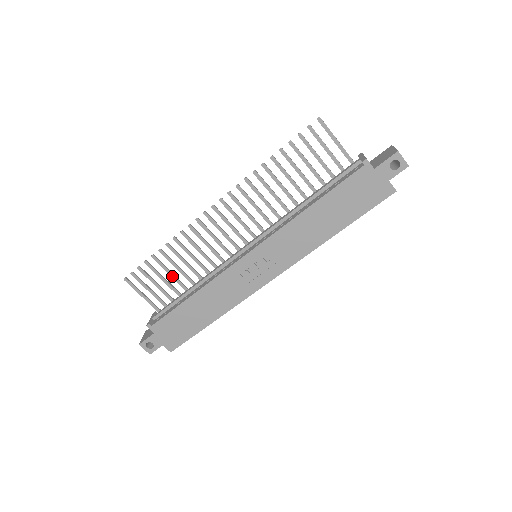
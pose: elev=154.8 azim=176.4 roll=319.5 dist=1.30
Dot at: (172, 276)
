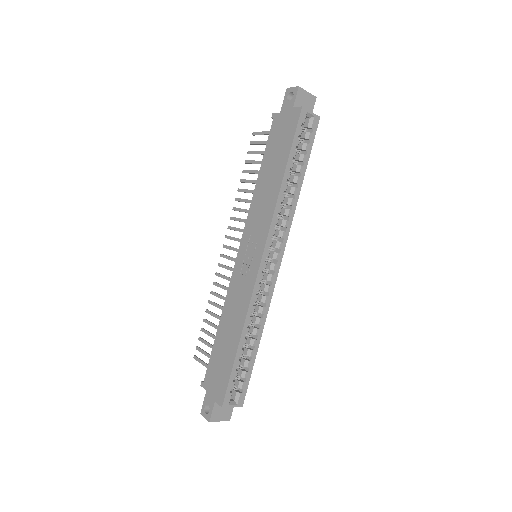
Dot at: occluded
